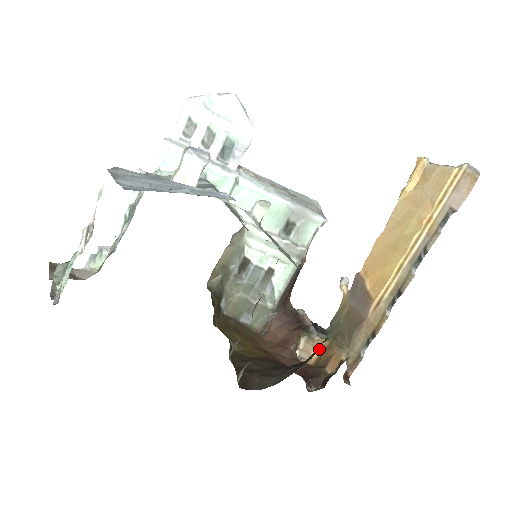
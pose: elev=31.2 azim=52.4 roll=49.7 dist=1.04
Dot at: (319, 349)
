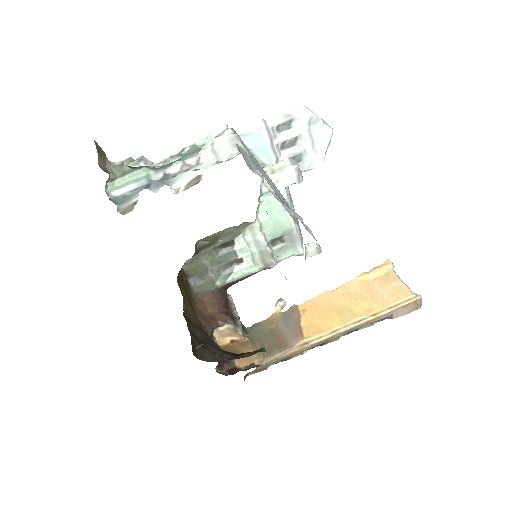
Dot at: (233, 339)
